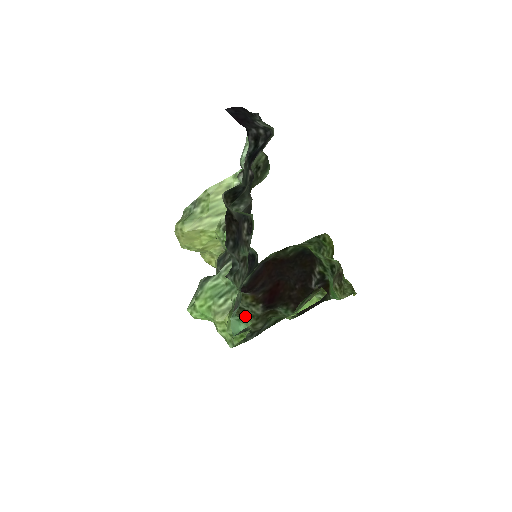
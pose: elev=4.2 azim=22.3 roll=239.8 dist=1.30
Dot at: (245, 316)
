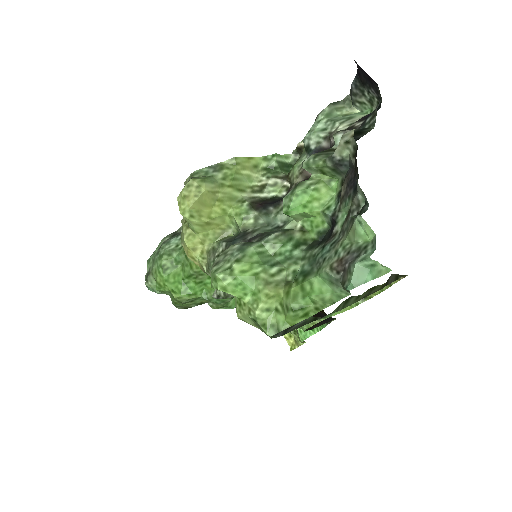
Dot at: occluded
